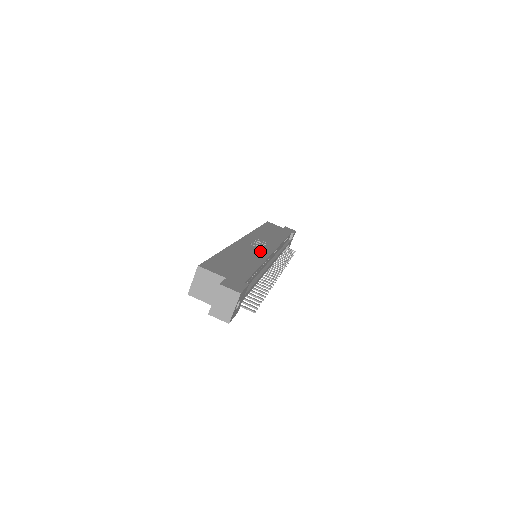
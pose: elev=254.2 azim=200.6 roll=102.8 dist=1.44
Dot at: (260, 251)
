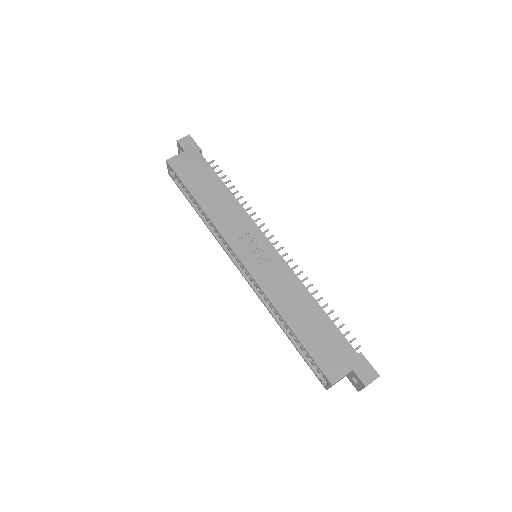
Dot at: (278, 268)
